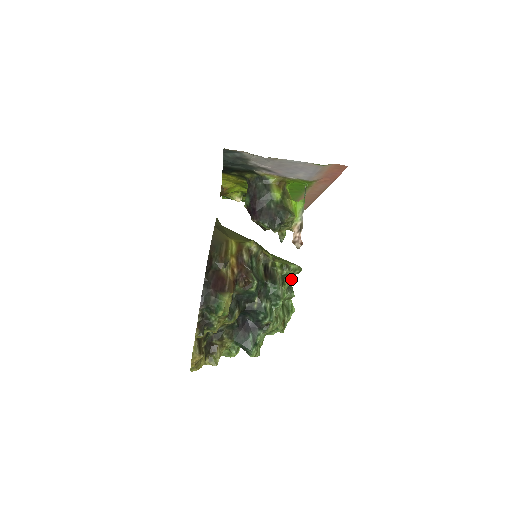
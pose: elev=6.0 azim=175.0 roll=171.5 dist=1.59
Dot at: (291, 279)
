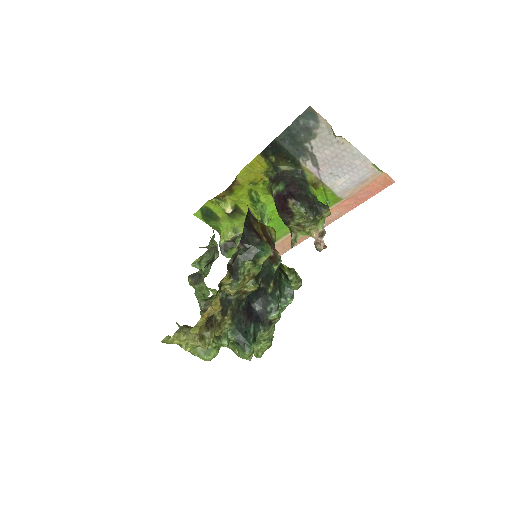
Dot at: occluded
